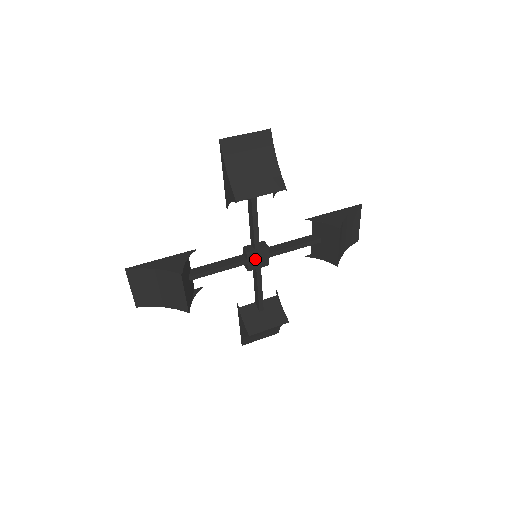
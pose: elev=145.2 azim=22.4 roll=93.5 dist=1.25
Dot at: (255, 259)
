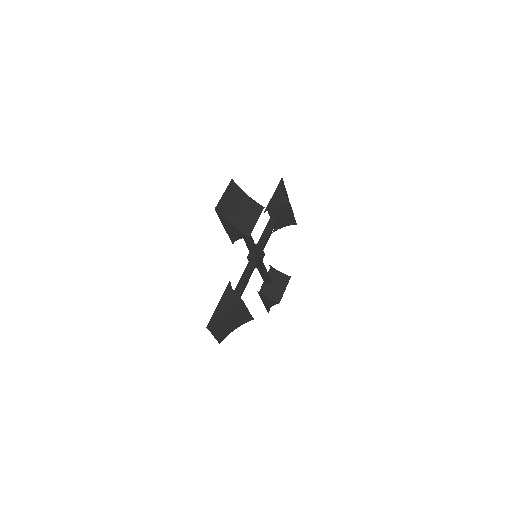
Dot at: (258, 258)
